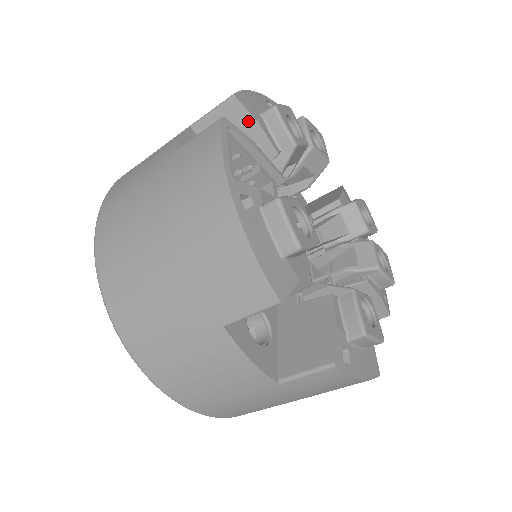
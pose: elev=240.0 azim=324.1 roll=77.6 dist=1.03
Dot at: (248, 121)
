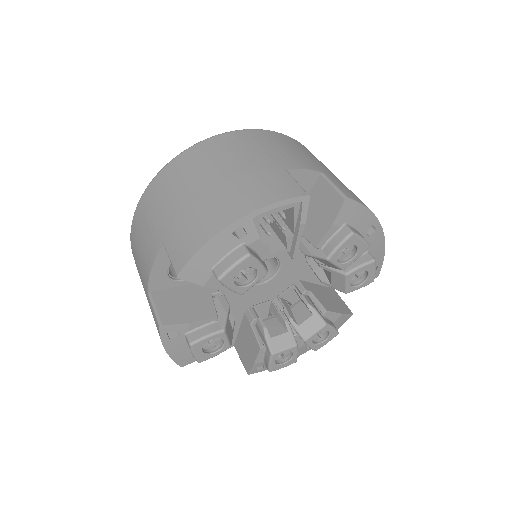
Dot at: (332, 216)
